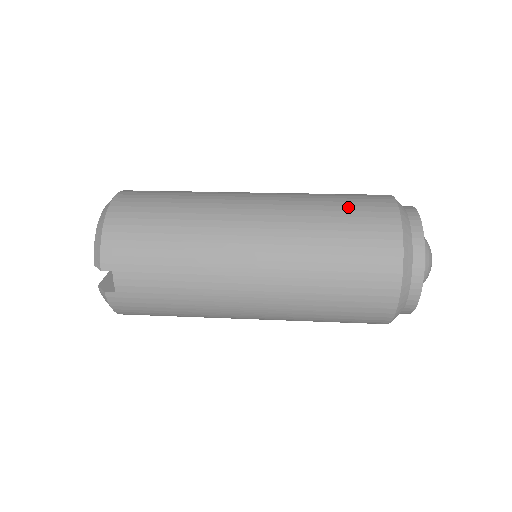
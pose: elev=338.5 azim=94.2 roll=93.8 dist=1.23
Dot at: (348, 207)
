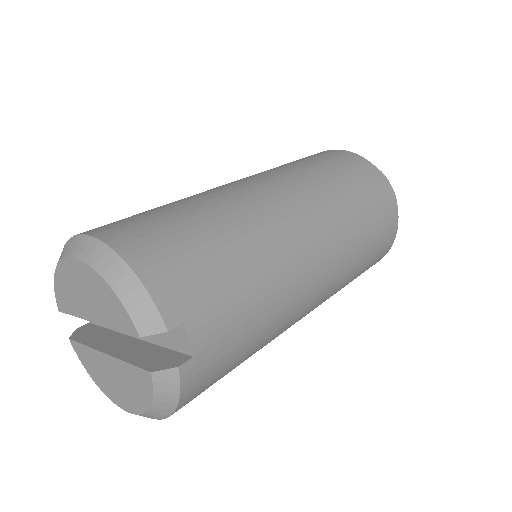
Dot at: (321, 160)
